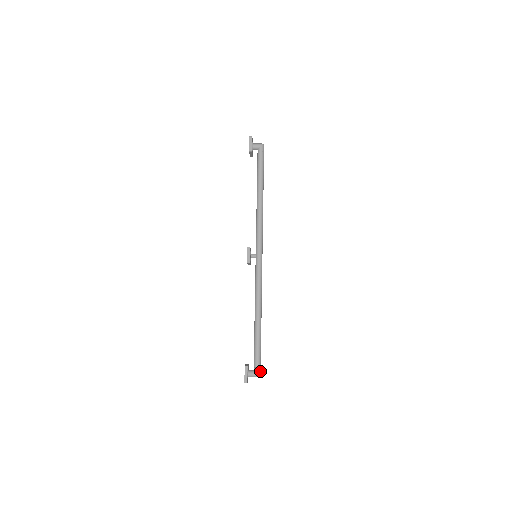
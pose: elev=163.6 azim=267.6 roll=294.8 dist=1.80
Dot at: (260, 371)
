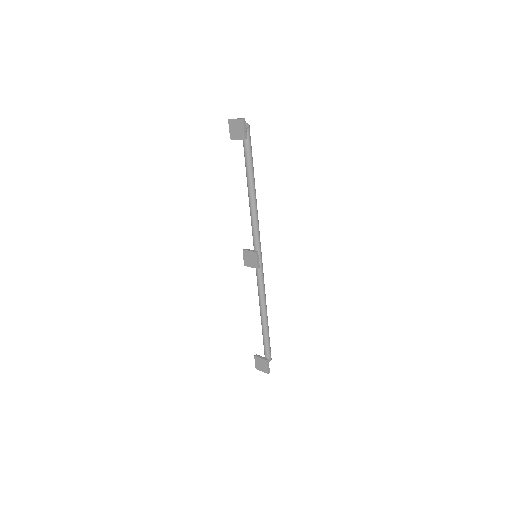
Dot at: (270, 356)
